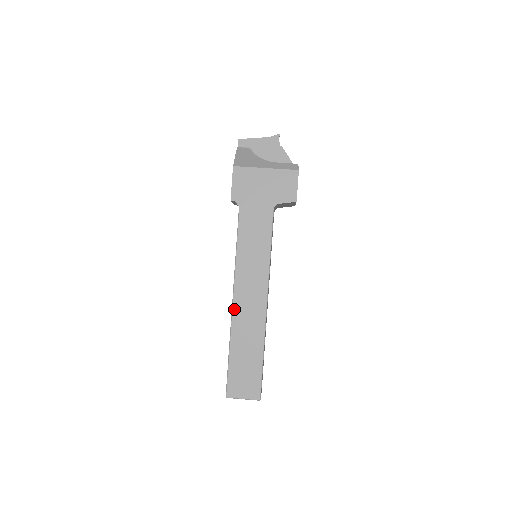
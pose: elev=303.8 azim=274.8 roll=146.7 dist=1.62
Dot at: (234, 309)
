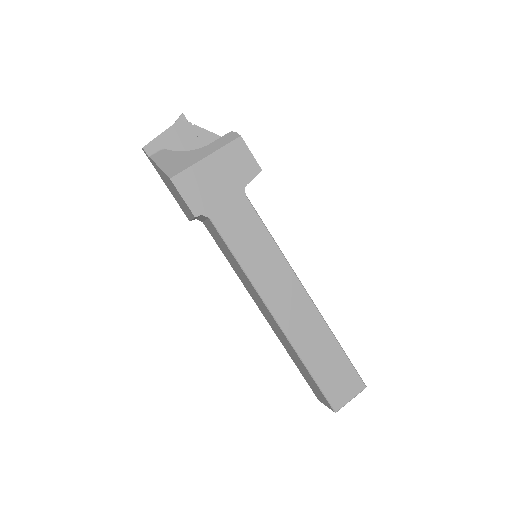
Dot at: (281, 324)
